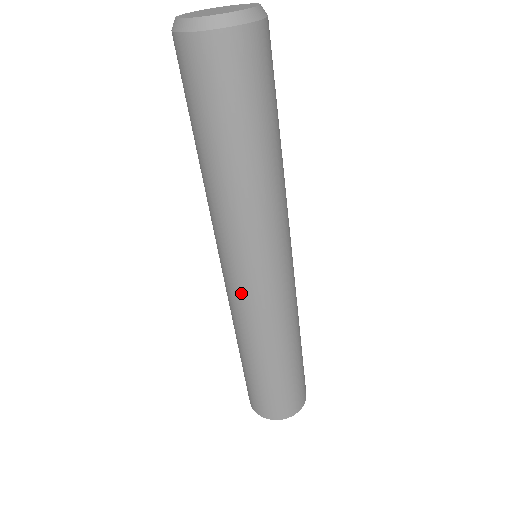
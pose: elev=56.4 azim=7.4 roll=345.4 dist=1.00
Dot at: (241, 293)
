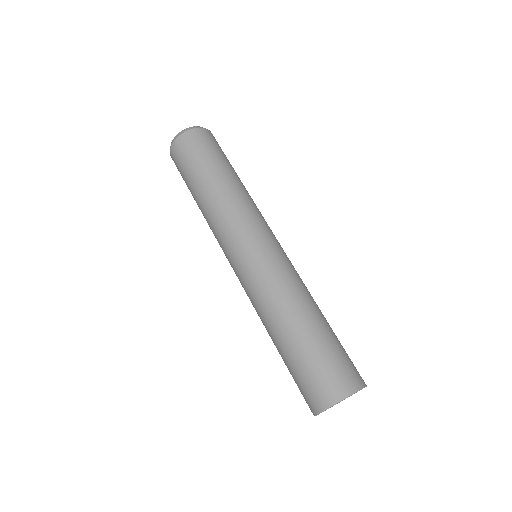
Dot at: (257, 261)
